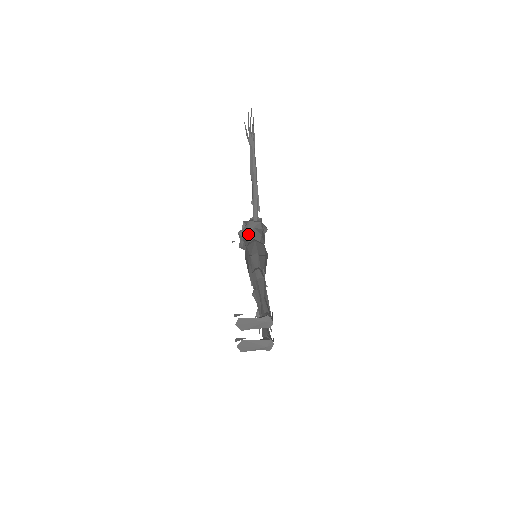
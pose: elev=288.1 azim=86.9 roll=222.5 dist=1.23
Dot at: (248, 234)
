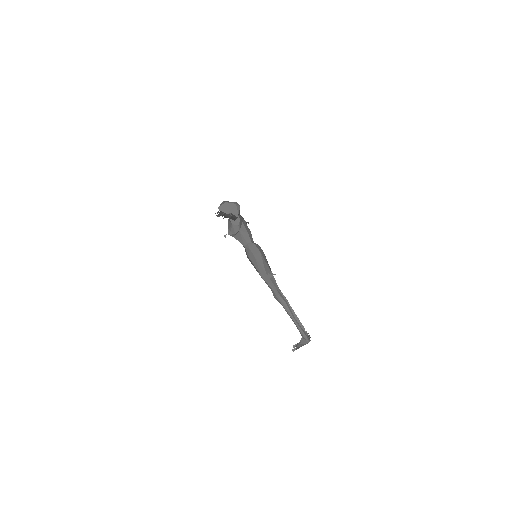
Dot at: (238, 237)
